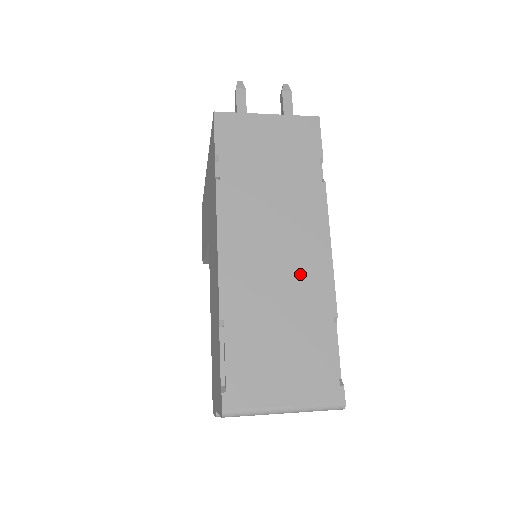
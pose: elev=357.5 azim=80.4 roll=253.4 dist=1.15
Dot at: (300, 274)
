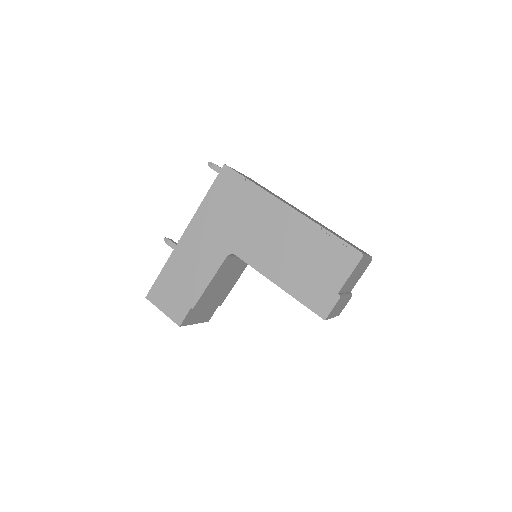
Dot at: (313, 219)
